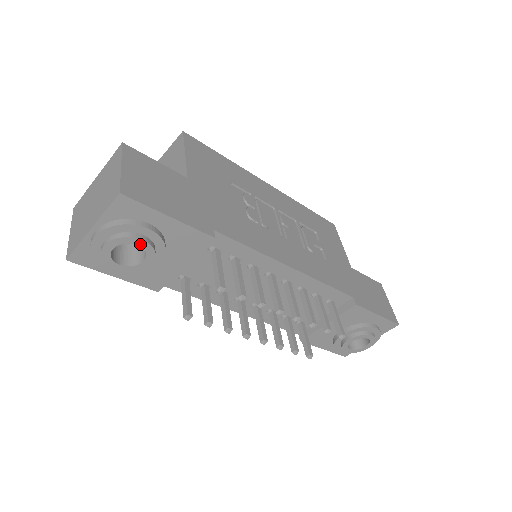
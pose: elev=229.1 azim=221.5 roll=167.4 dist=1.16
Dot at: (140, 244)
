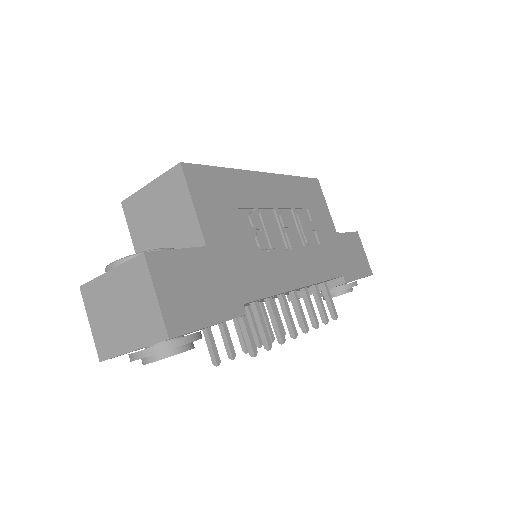
Dot at: occluded
